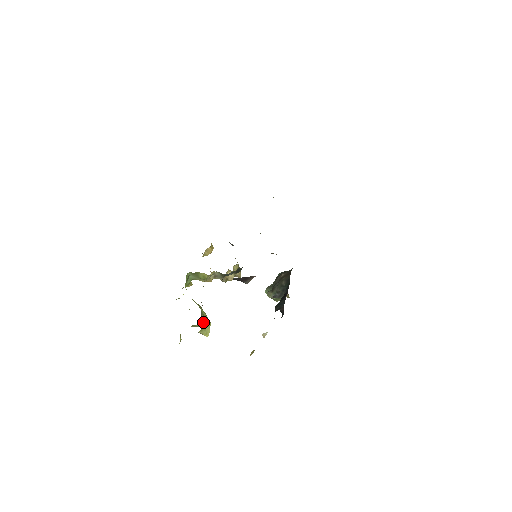
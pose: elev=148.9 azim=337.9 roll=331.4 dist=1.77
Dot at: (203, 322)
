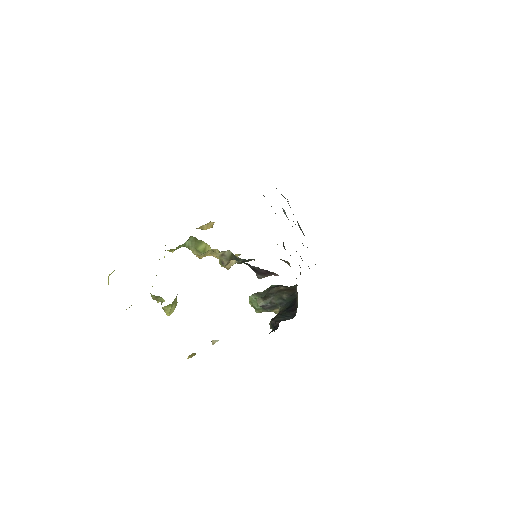
Dot at: (175, 298)
